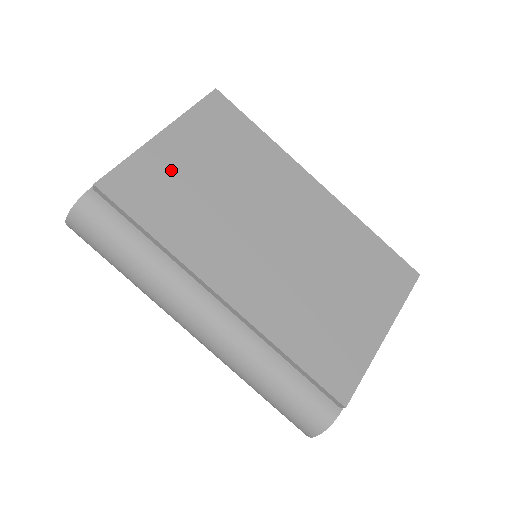
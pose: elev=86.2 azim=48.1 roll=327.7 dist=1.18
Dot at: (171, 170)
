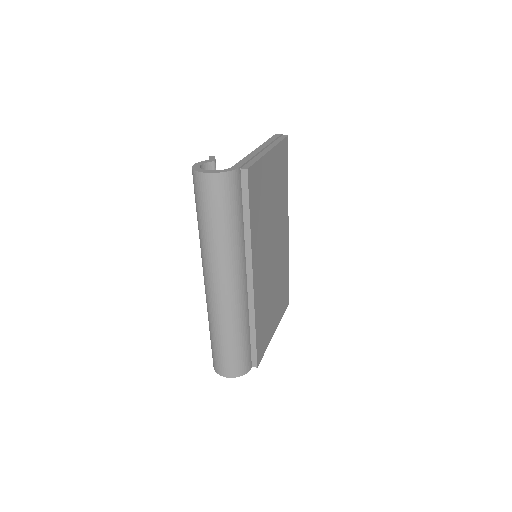
Dot at: (265, 181)
